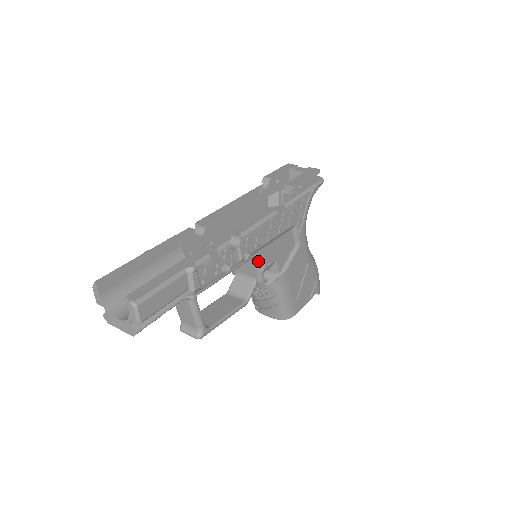
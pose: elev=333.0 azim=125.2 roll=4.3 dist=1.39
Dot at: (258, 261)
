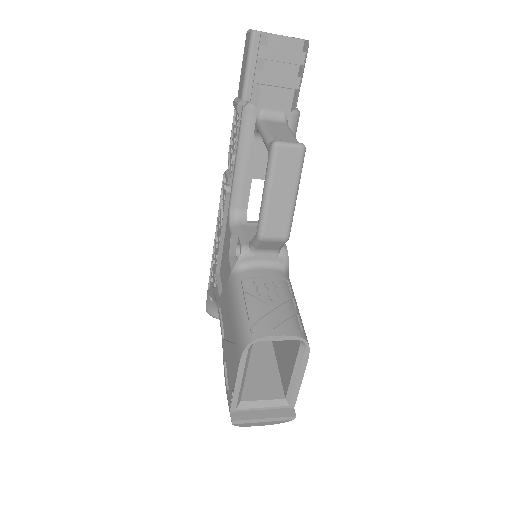
Dot at: occluded
